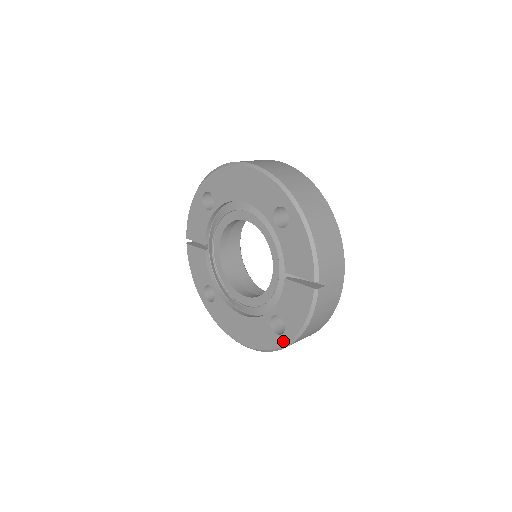
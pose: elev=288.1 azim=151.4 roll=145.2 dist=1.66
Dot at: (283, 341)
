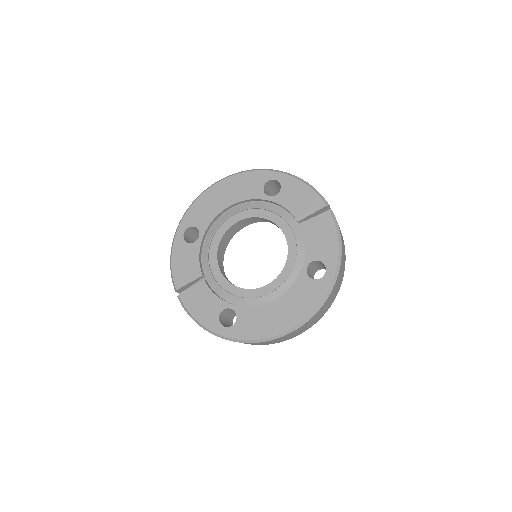
Dot at: (330, 278)
